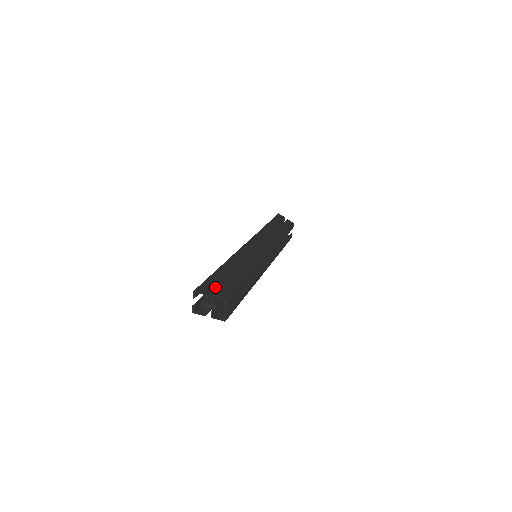
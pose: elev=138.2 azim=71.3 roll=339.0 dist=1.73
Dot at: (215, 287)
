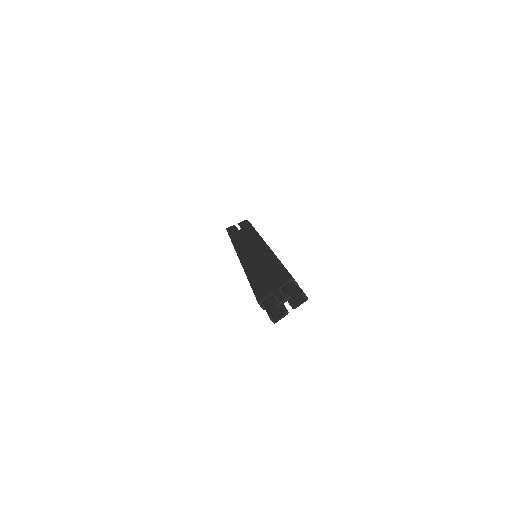
Dot at: (268, 286)
